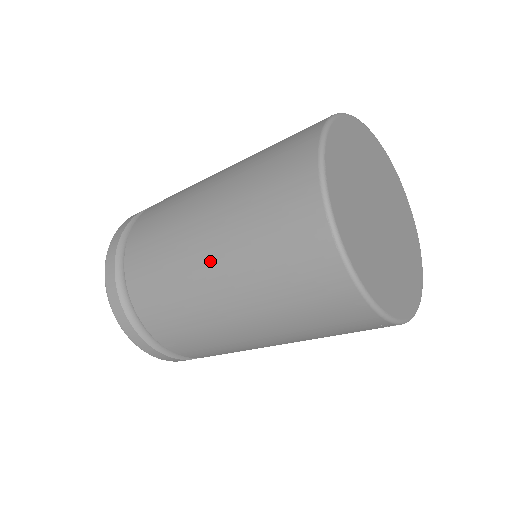
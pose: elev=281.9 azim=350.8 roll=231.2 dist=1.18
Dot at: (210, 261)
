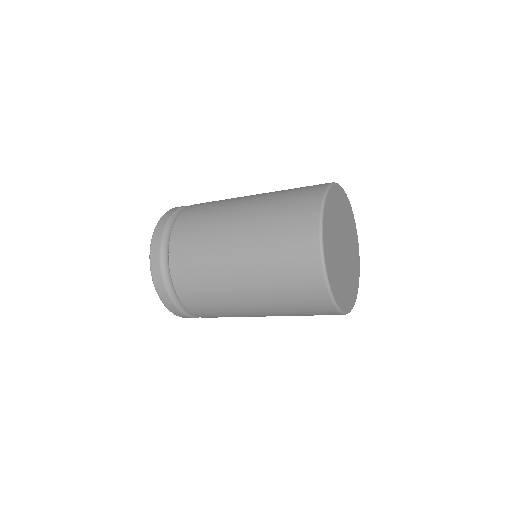
Dot at: (238, 233)
